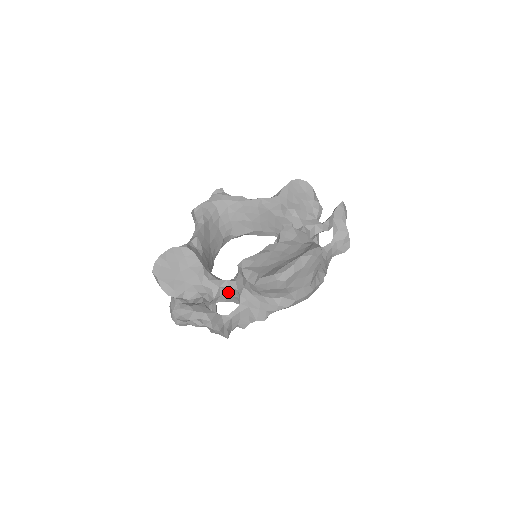
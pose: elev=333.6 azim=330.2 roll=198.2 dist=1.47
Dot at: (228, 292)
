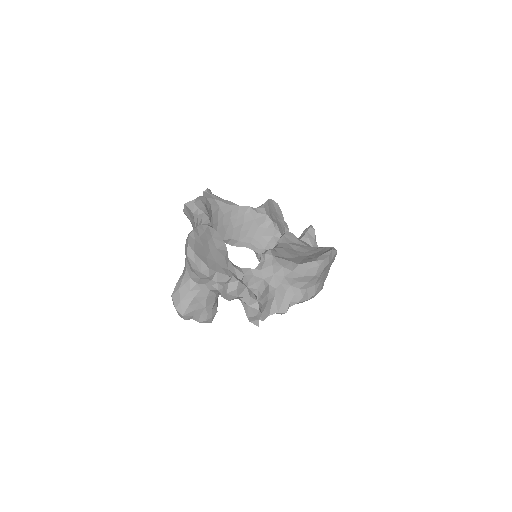
Dot at: (248, 282)
